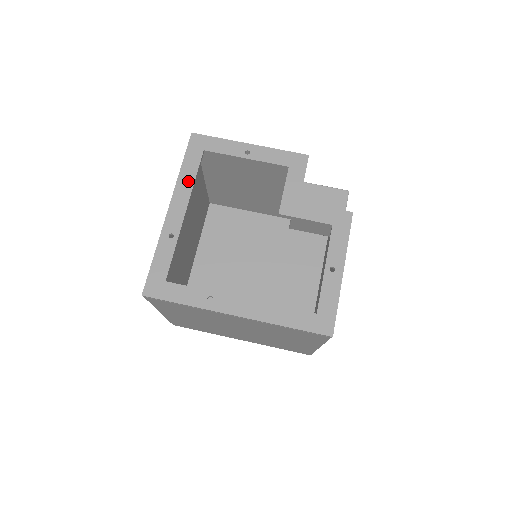
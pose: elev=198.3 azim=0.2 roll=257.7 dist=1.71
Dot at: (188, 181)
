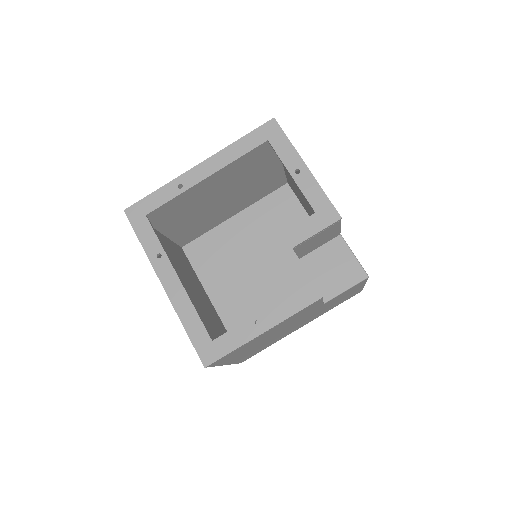
Dot at: (232, 155)
